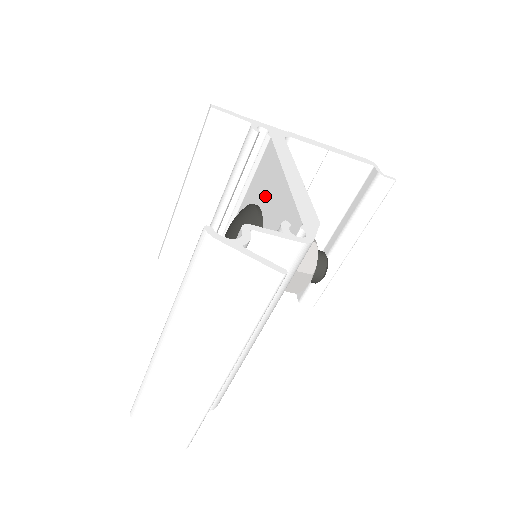
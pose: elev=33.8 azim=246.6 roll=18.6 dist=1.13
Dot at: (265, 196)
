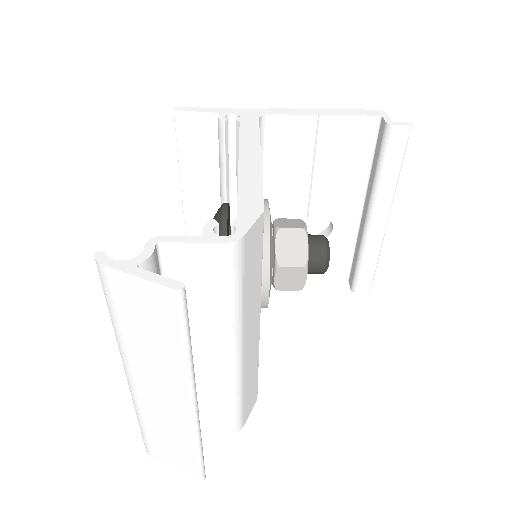
Dot at: occluded
